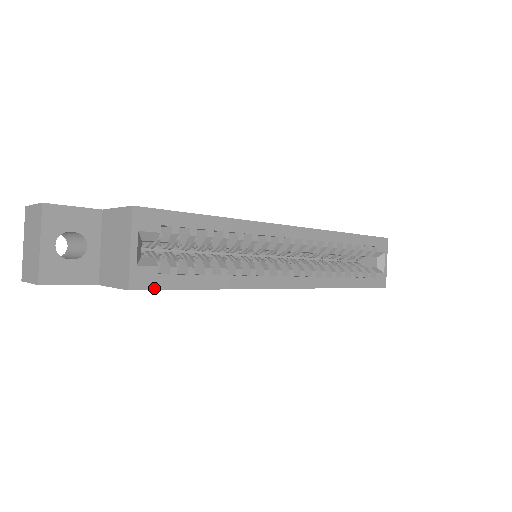
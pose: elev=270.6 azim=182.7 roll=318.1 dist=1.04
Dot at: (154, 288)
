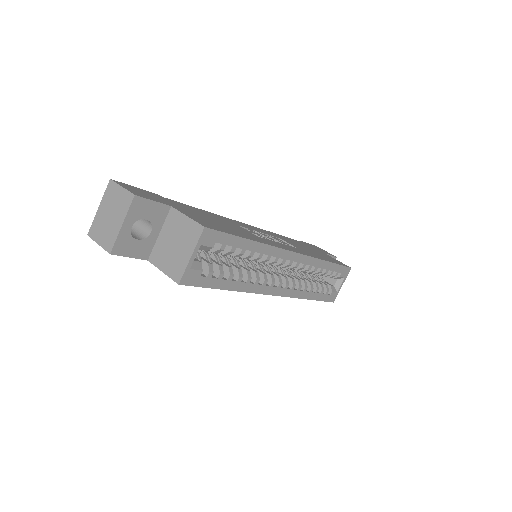
Dot at: (194, 285)
